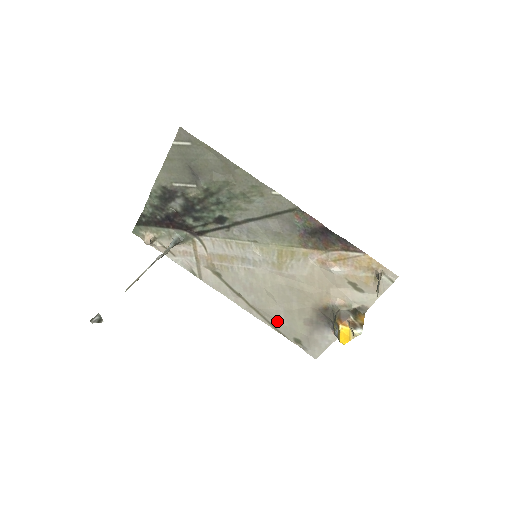
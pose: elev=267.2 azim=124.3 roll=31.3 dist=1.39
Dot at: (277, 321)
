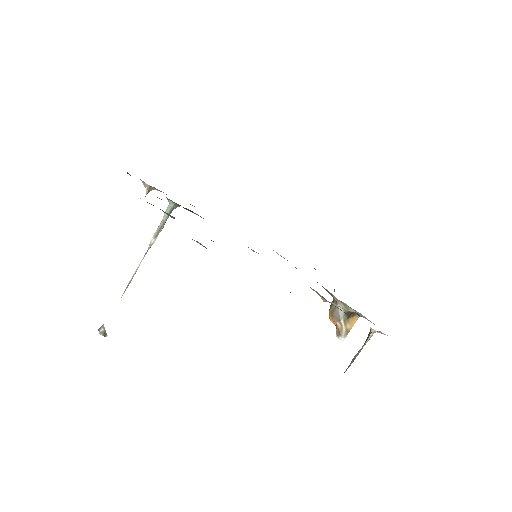
Dot at: occluded
